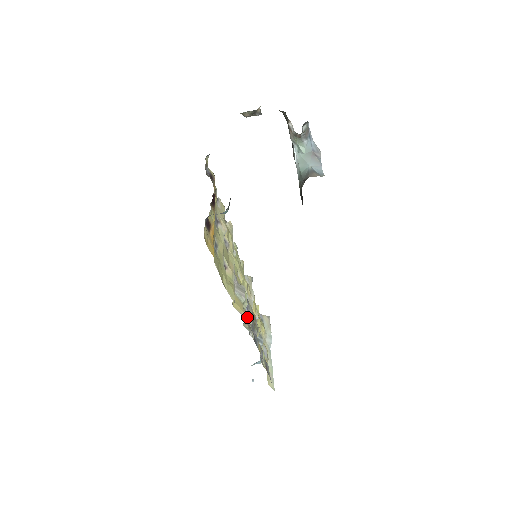
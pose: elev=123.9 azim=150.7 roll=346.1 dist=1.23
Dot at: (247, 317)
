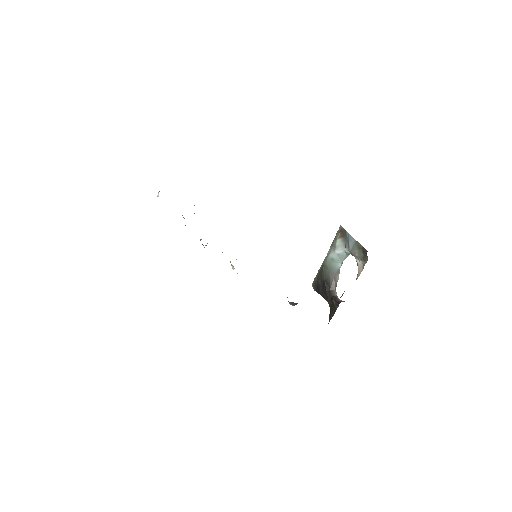
Dot at: occluded
